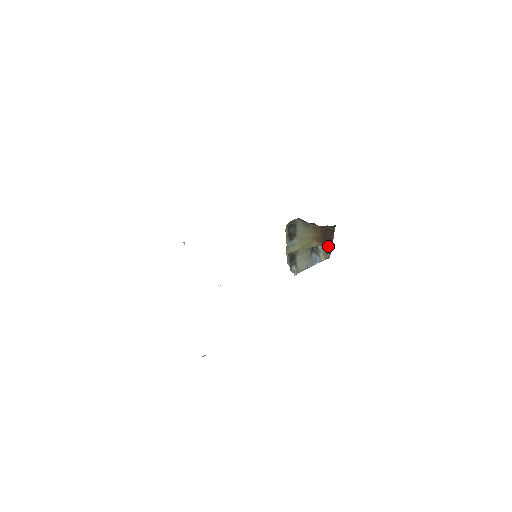
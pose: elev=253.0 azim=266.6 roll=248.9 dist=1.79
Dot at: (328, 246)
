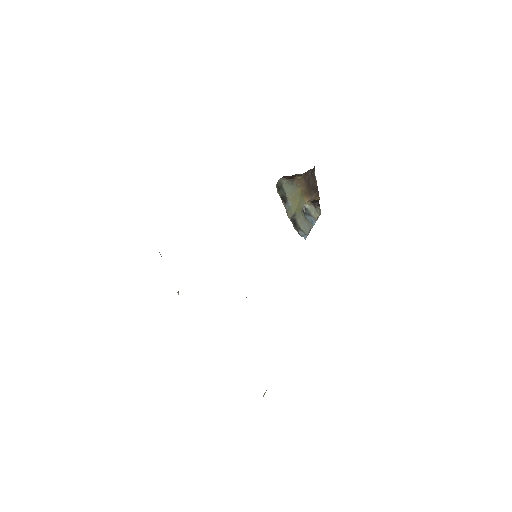
Dot at: (316, 198)
